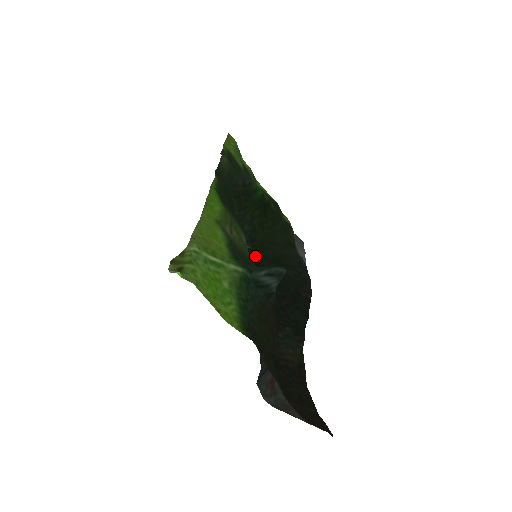
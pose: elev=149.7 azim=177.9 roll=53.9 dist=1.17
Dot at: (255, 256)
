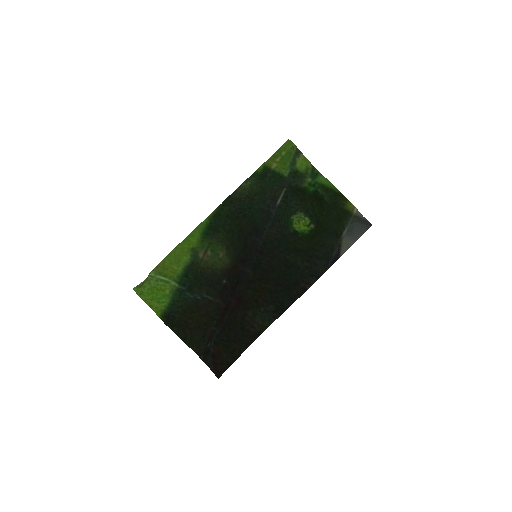
Dot at: (278, 248)
